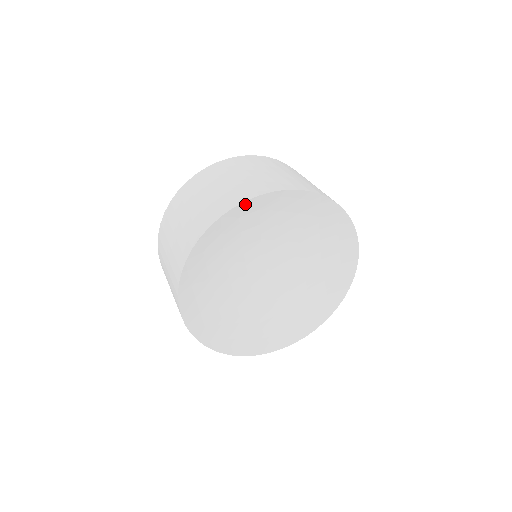
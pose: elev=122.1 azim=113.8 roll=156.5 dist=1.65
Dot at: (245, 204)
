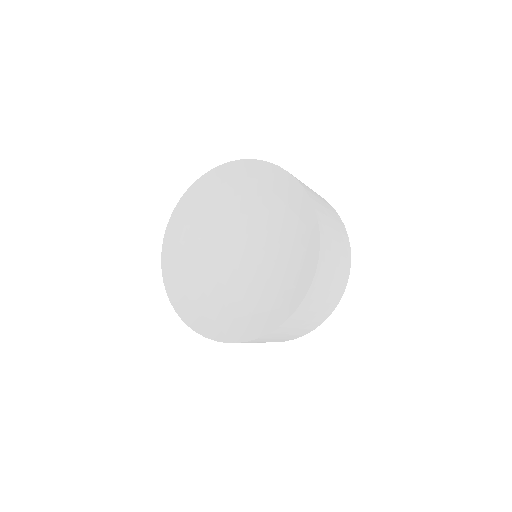
Dot at: (249, 163)
